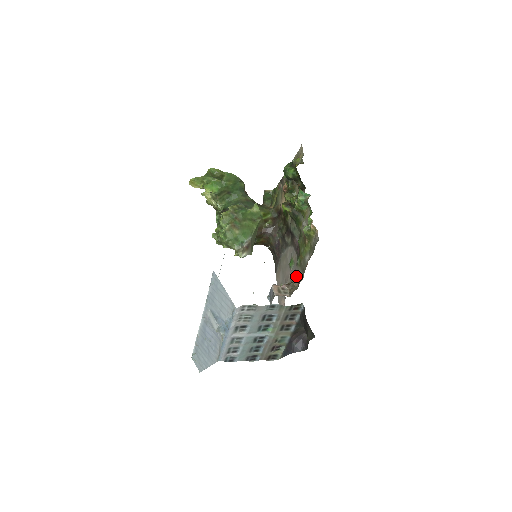
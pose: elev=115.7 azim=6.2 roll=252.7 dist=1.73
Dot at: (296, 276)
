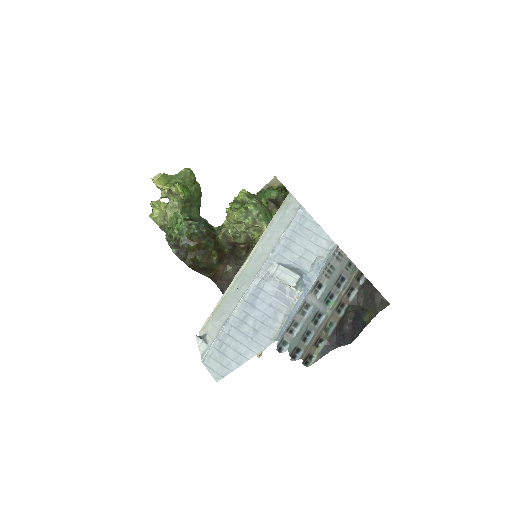
Dot at: occluded
